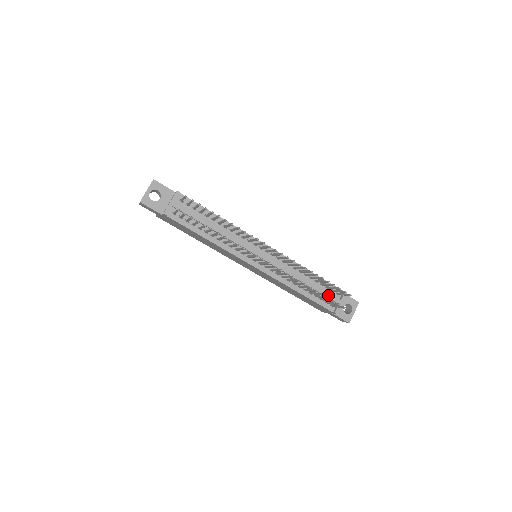
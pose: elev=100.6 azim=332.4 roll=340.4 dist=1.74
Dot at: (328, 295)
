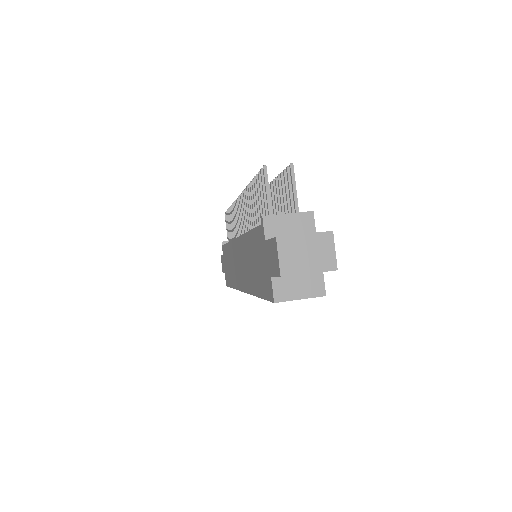
Dot at: occluded
